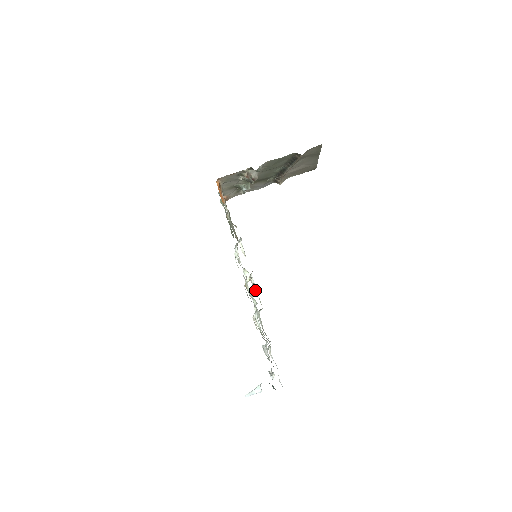
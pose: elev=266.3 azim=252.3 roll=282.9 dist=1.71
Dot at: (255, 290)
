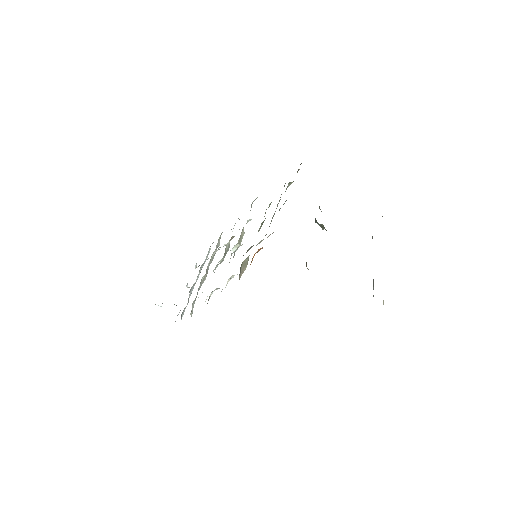
Dot at: (213, 291)
